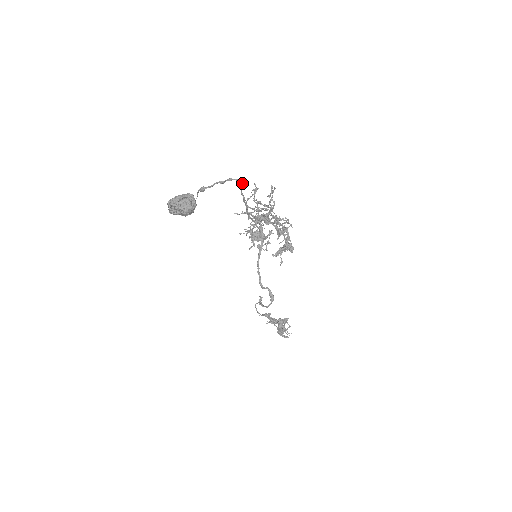
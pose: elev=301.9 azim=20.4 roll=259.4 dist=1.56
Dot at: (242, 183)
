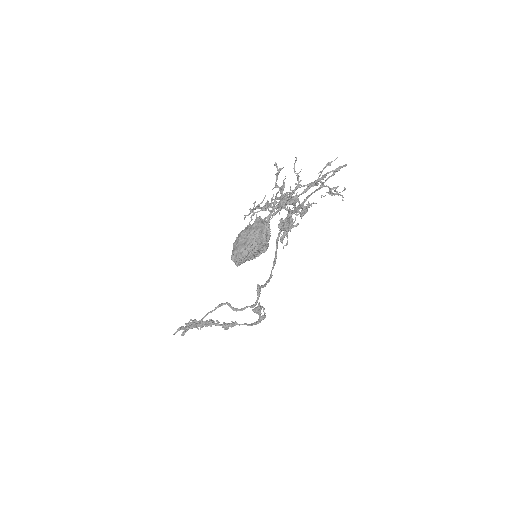
Dot at: occluded
